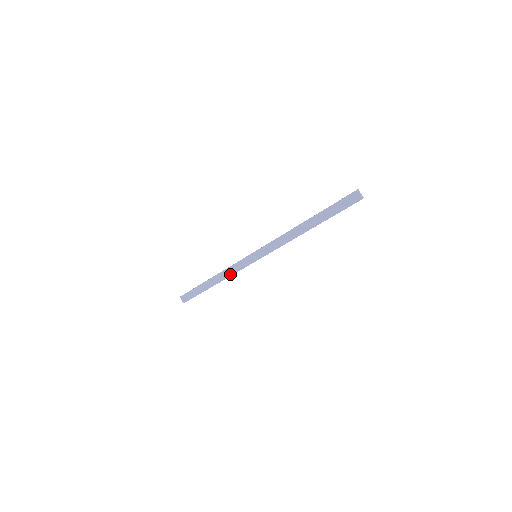
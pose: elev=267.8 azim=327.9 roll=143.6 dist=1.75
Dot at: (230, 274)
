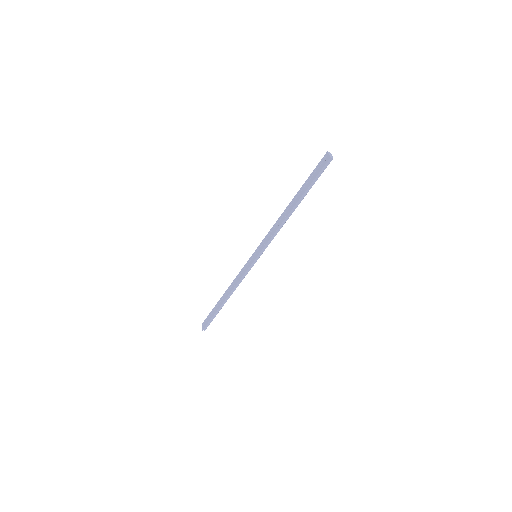
Dot at: (236, 283)
